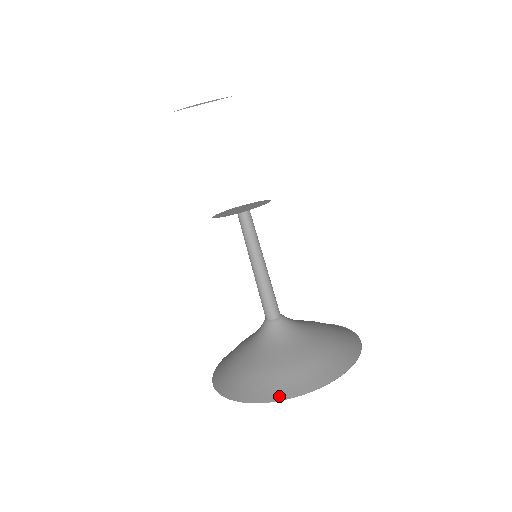
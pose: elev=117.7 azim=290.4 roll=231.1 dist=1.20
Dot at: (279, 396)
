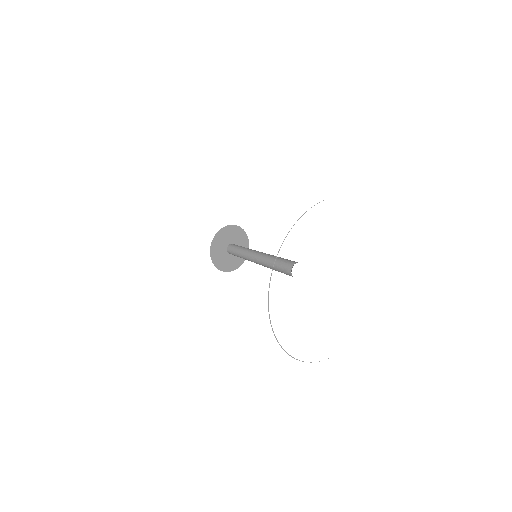
Dot at: occluded
